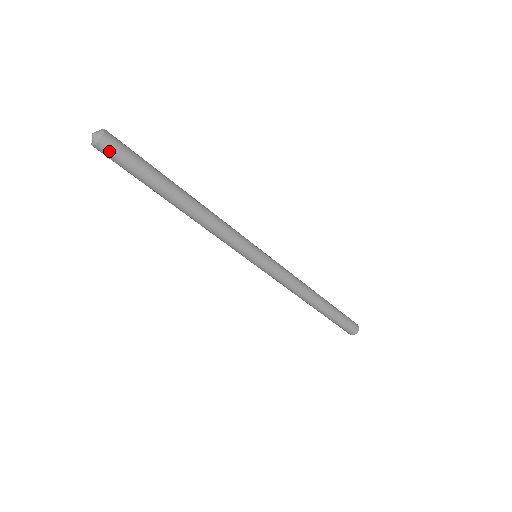
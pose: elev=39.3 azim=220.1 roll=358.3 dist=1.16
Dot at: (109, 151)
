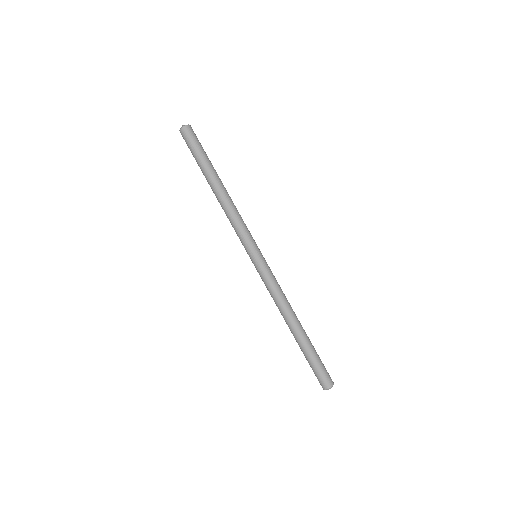
Dot at: (185, 136)
